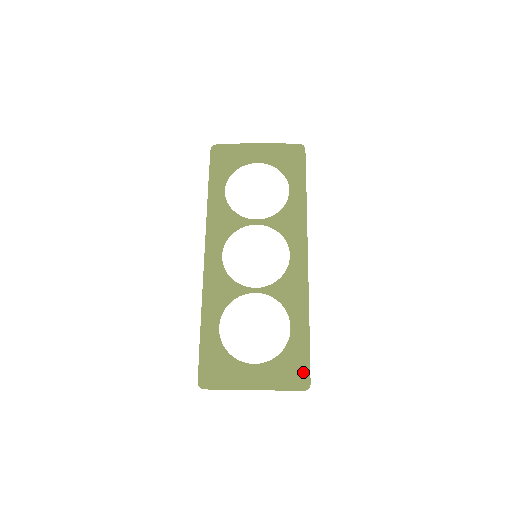
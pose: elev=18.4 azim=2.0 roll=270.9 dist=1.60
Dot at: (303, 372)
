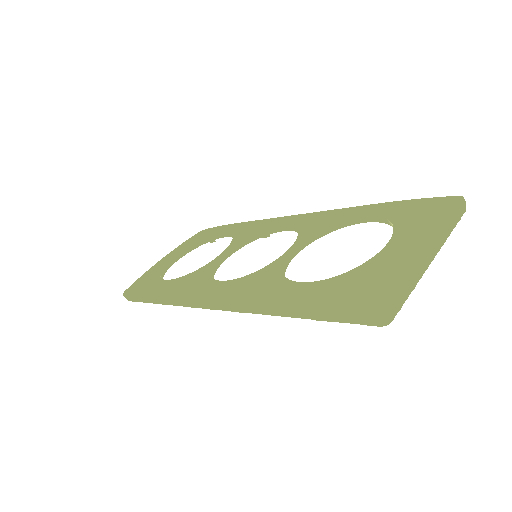
Dot at: (433, 202)
